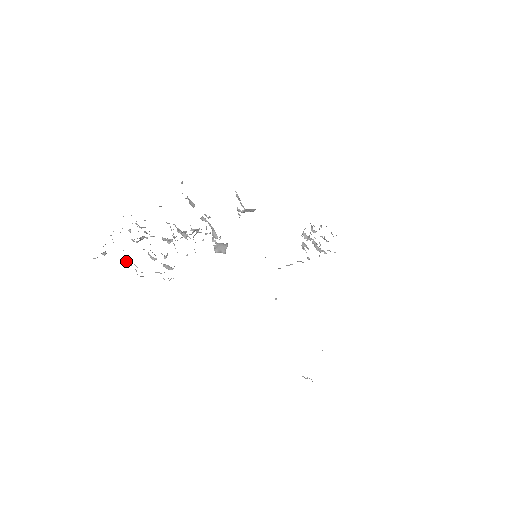
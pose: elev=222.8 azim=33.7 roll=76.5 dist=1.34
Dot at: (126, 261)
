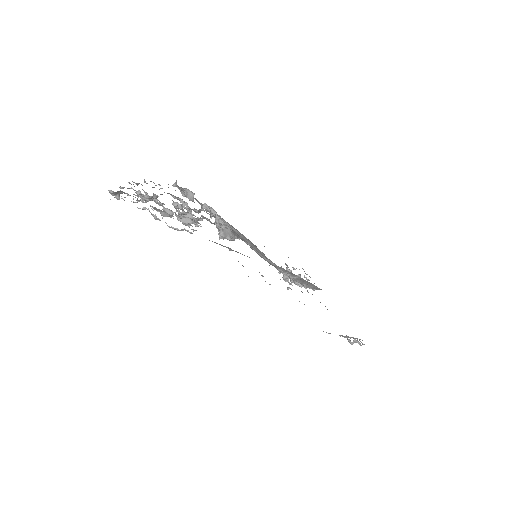
Dot at: (142, 208)
